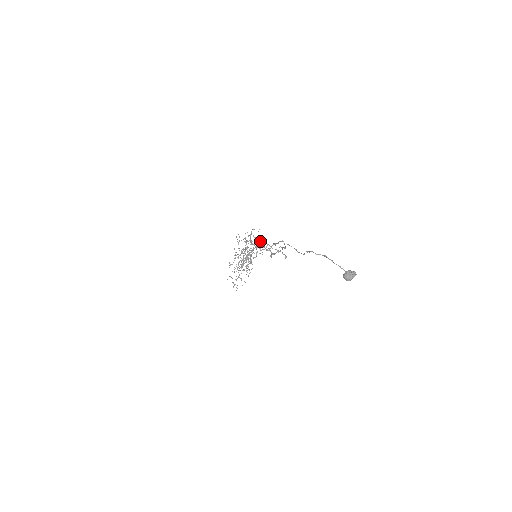
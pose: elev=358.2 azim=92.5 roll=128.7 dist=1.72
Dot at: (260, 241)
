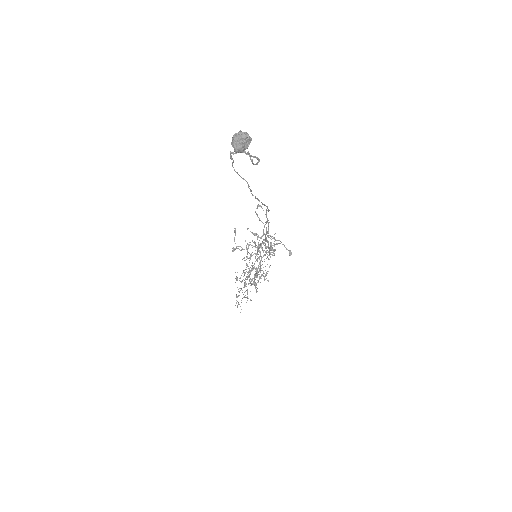
Dot at: (272, 245)
